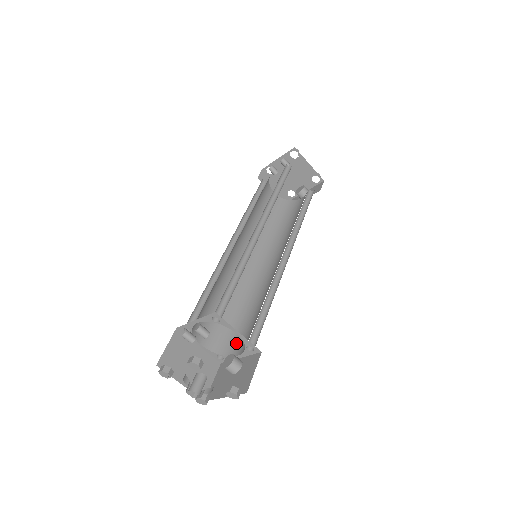
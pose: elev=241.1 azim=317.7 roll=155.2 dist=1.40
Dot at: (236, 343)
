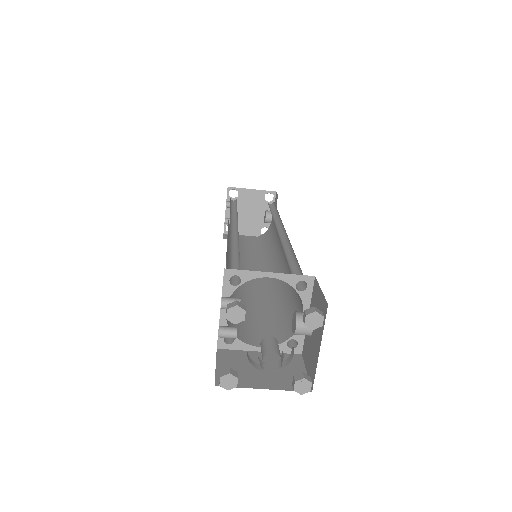
Dot at: occluded
